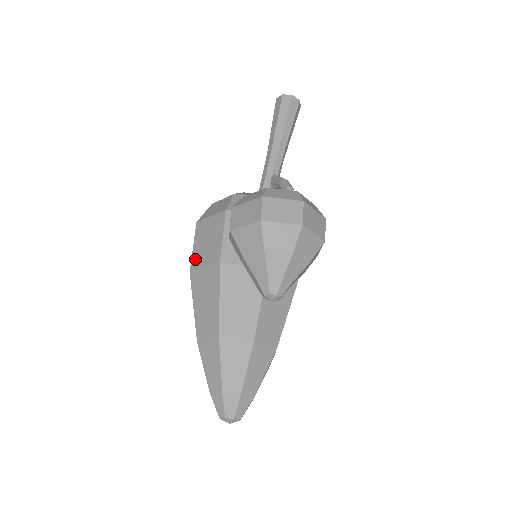
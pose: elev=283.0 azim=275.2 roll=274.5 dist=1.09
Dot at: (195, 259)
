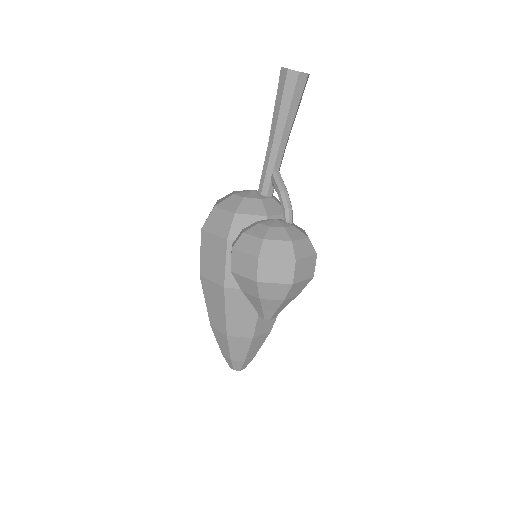
Dot at: (203, 267)
